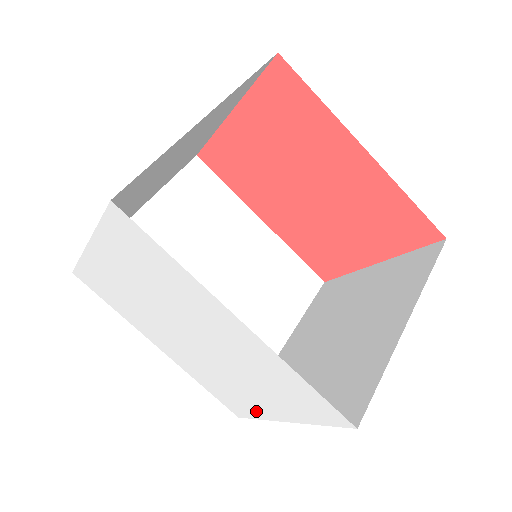
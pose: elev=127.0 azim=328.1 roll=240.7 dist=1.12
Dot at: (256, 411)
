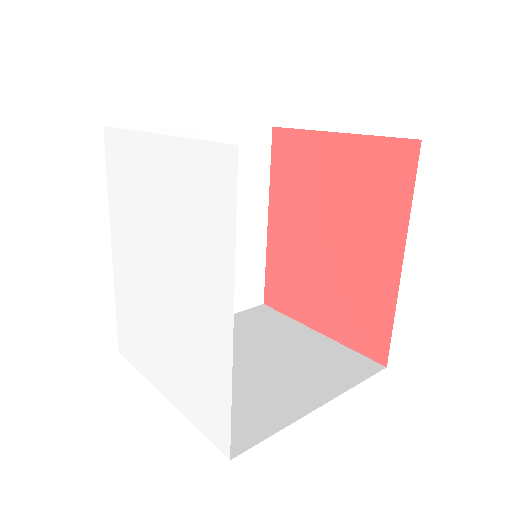
Dot at: (146, 366)
